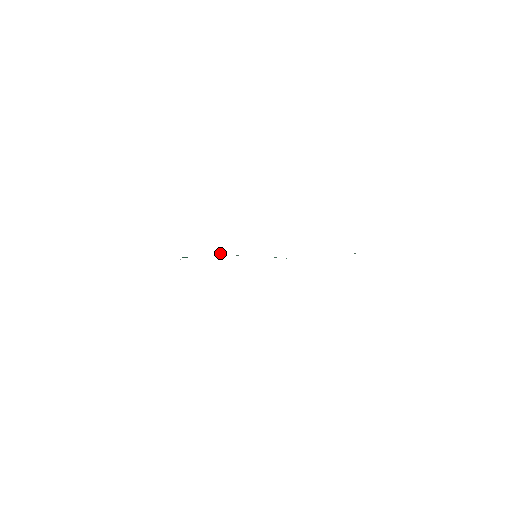
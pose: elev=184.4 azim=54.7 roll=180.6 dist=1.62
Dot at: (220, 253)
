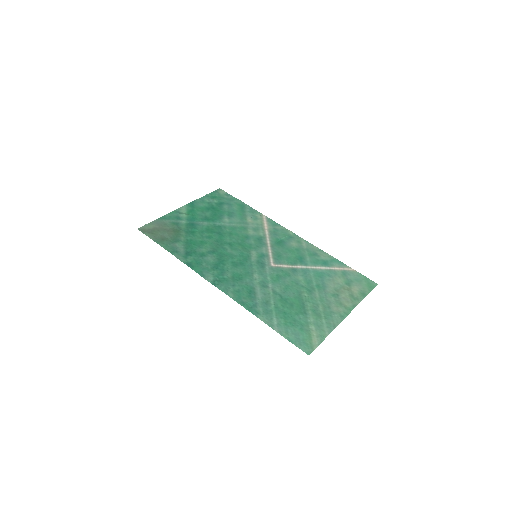
Dot at: (221, 277)
